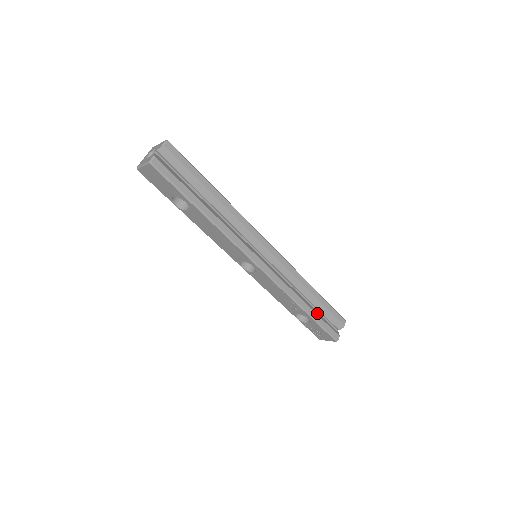
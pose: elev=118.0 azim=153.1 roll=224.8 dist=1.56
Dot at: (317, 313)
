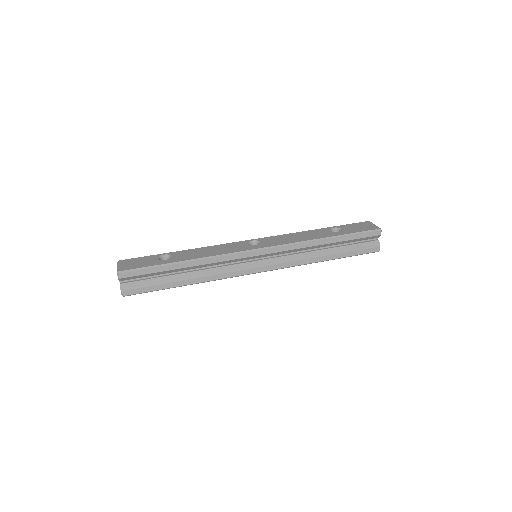
Dot at: (343, 250)
